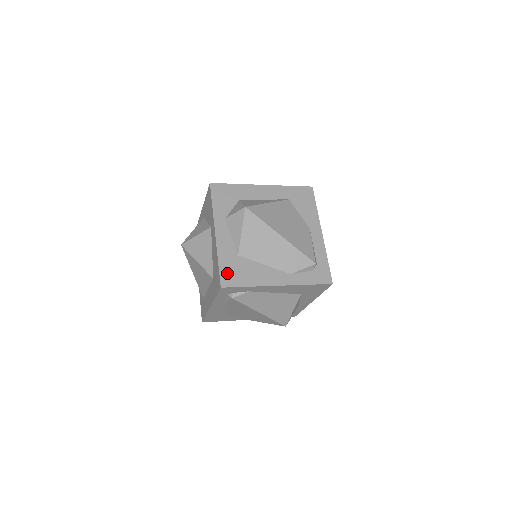
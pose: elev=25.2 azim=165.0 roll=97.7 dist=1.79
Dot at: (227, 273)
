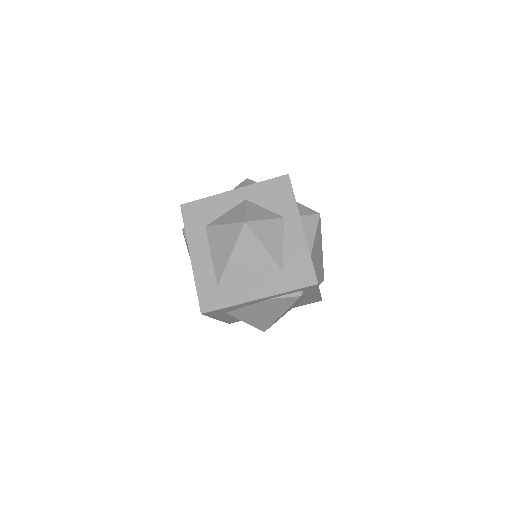
Dot at: occluded
